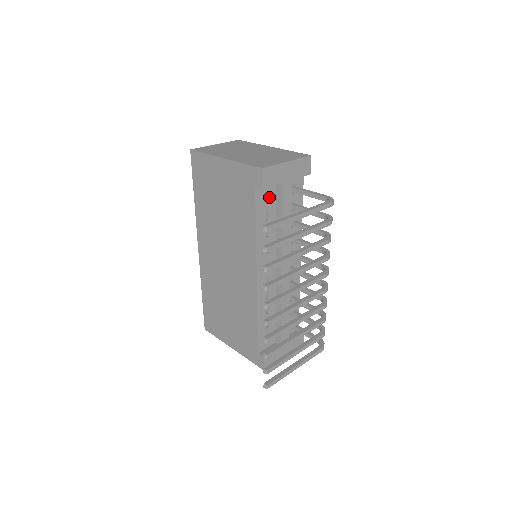
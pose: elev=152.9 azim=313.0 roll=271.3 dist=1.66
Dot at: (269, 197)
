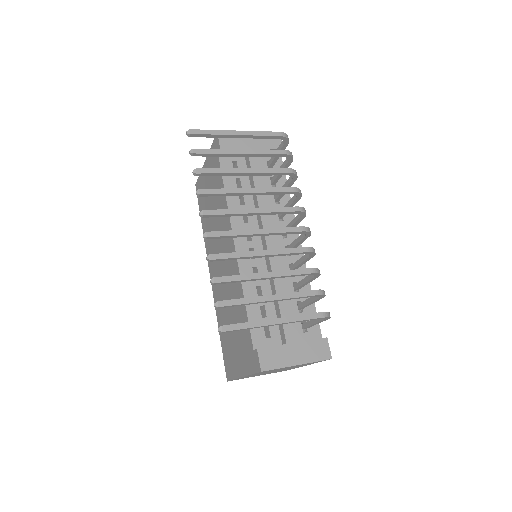
Dot at: (238, 167)
